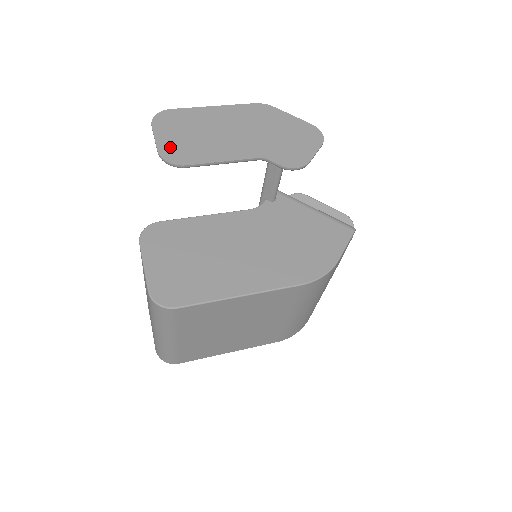
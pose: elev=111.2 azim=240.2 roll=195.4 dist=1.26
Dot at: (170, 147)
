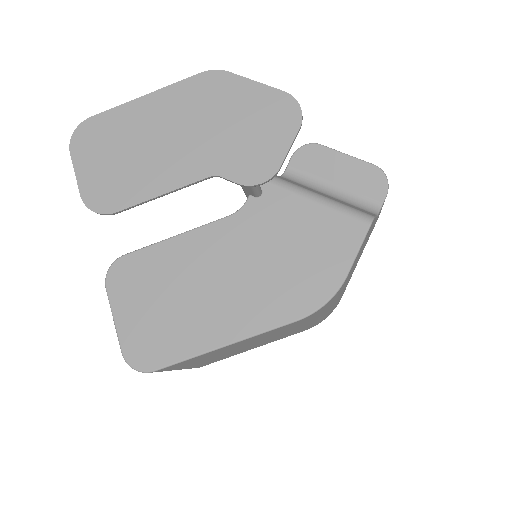
Dot at: (95, 186)
